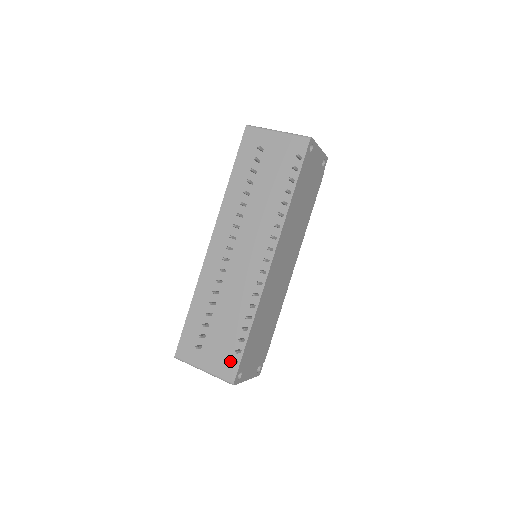
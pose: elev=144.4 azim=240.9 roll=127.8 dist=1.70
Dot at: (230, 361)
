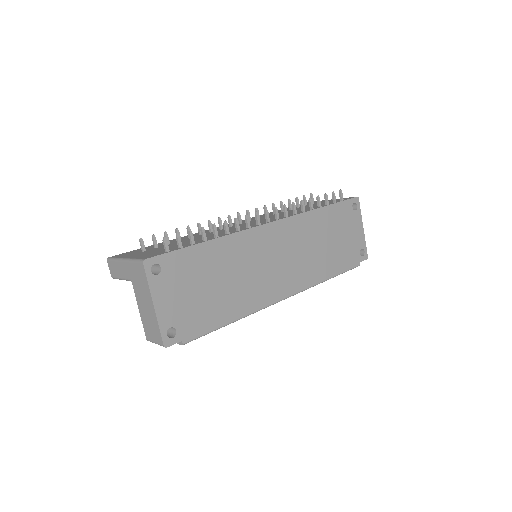
Dot at: (162, 252)
